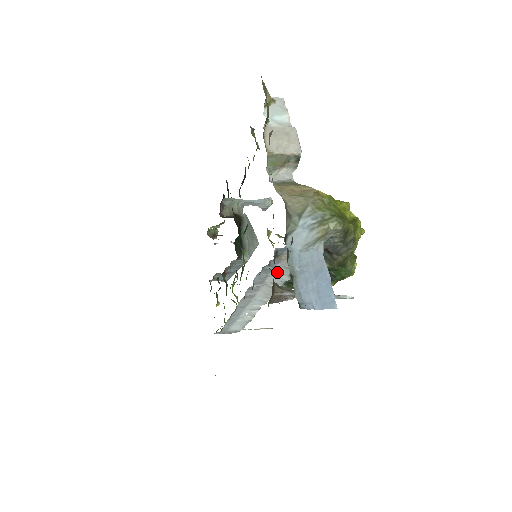
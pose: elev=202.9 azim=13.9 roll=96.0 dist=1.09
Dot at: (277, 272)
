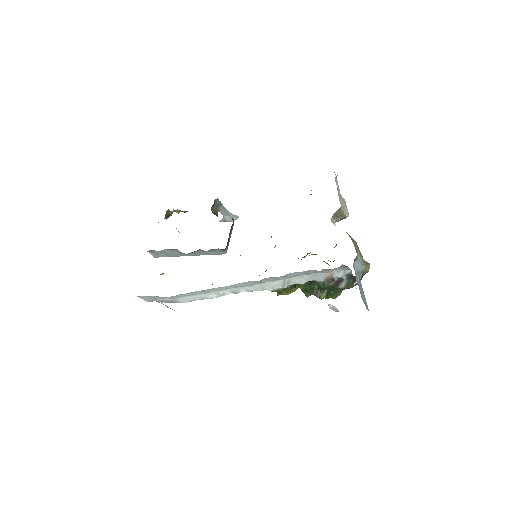
Dot at: (307, 276)
